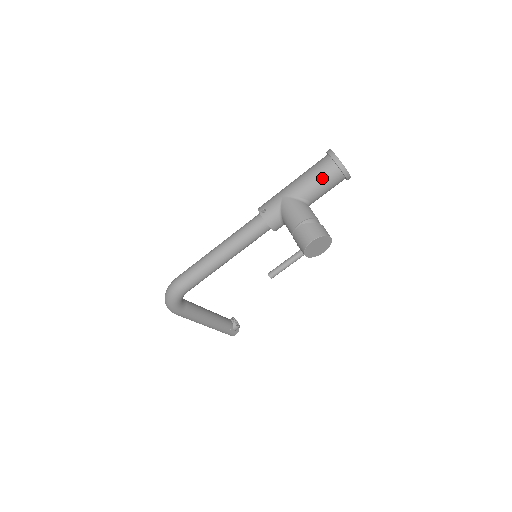
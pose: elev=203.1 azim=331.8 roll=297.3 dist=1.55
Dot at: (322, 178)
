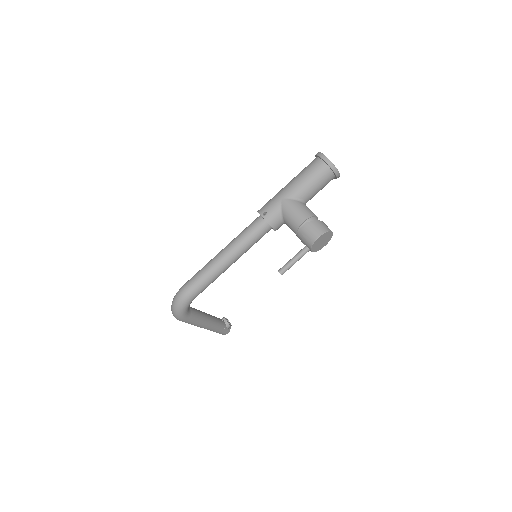
Dot at: (317, 179)
